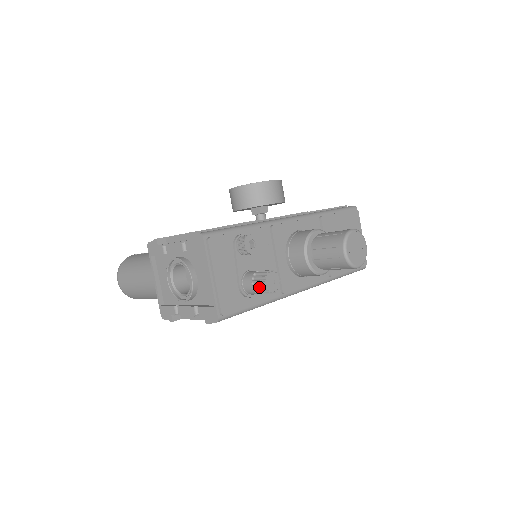
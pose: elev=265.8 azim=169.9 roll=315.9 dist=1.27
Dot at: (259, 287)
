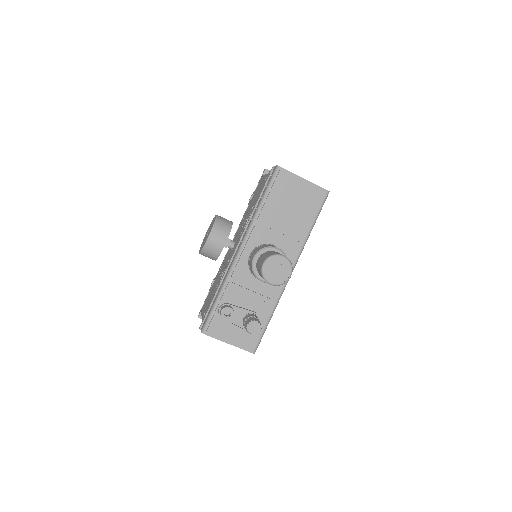
Dot at: occluded
